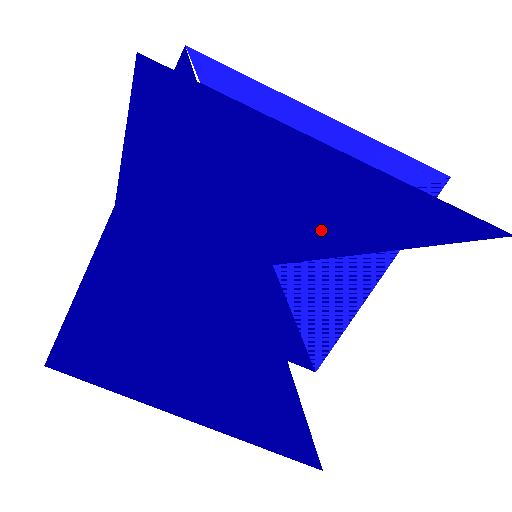
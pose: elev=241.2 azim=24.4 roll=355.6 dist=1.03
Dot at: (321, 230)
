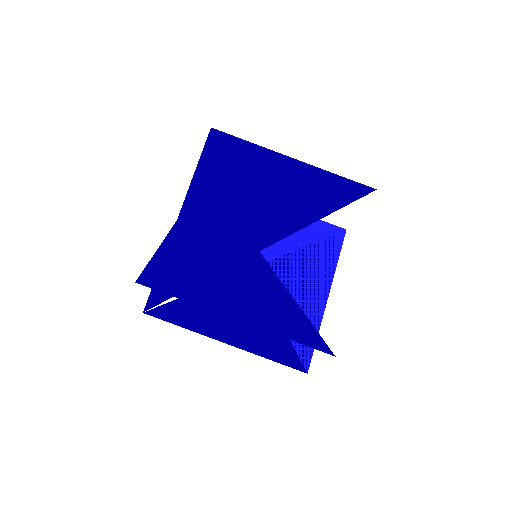
Dot at: (293, 209)
